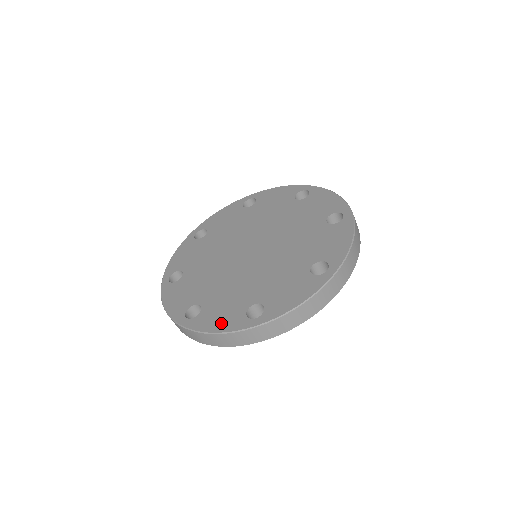
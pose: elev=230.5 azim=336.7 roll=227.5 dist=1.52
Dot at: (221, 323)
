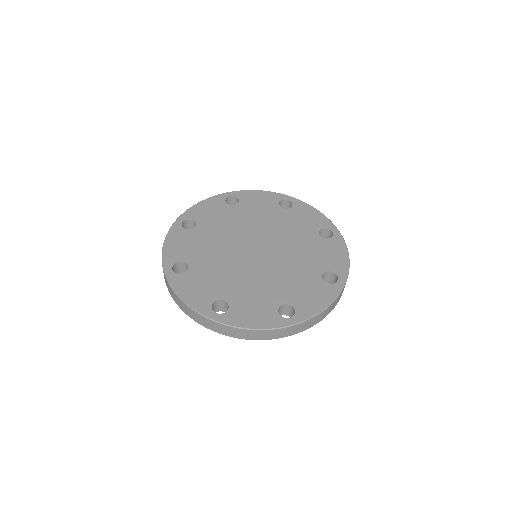
Dot at: (192, 295)
